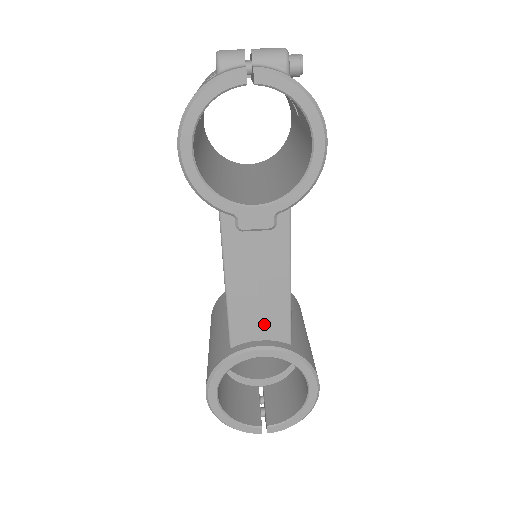
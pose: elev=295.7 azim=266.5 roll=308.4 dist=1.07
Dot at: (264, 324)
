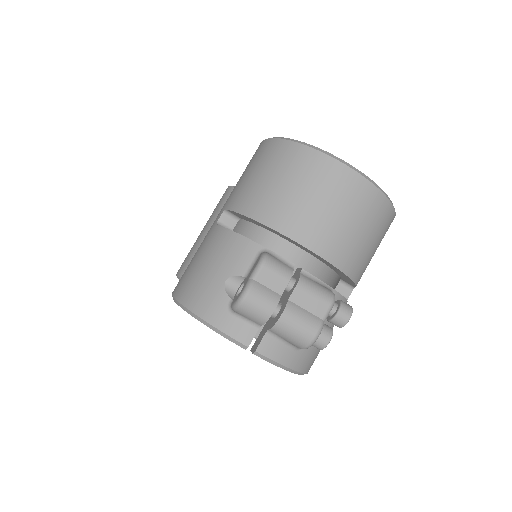
Dot at: occluded
